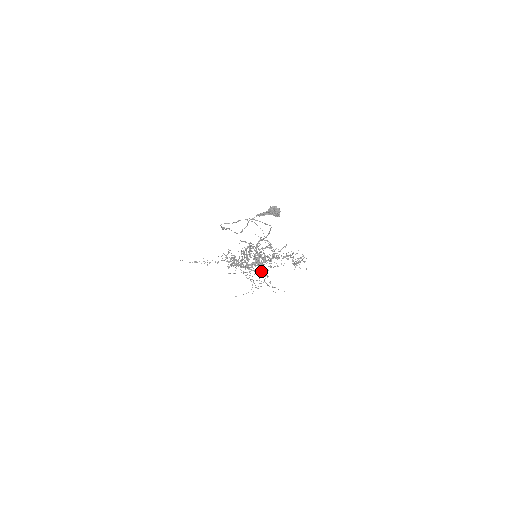
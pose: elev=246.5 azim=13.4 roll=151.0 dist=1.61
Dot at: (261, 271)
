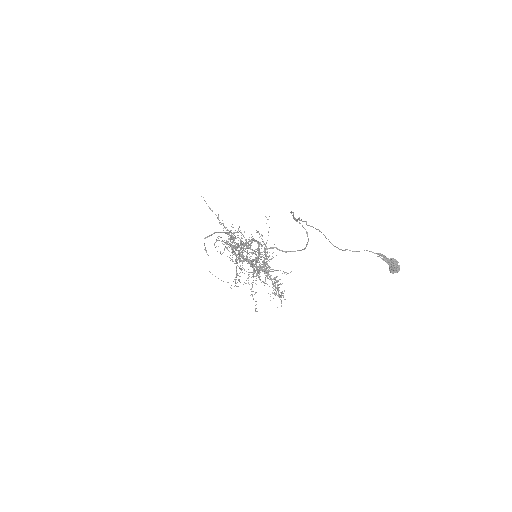
Dot at: occluded
